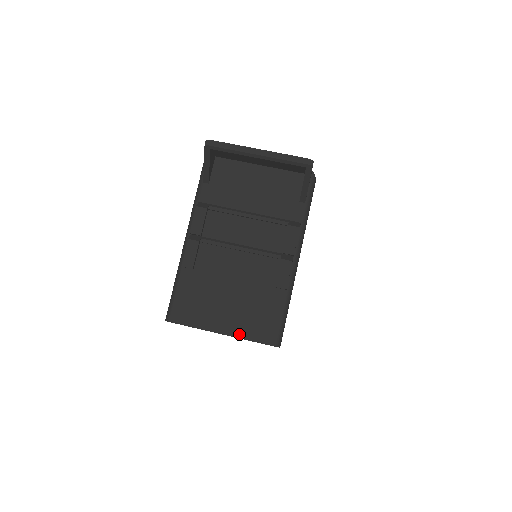
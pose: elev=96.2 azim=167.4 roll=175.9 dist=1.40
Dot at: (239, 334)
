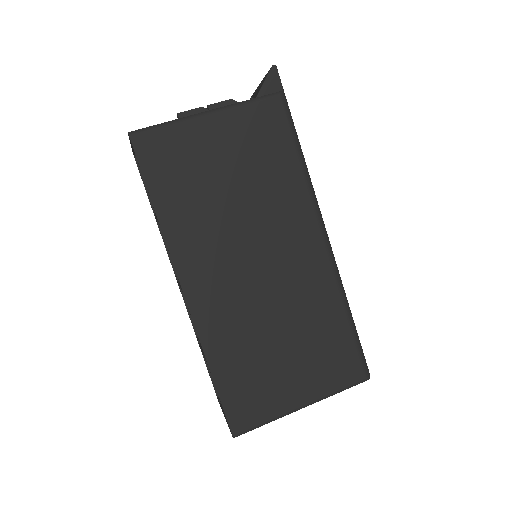
Dot at: occluded
